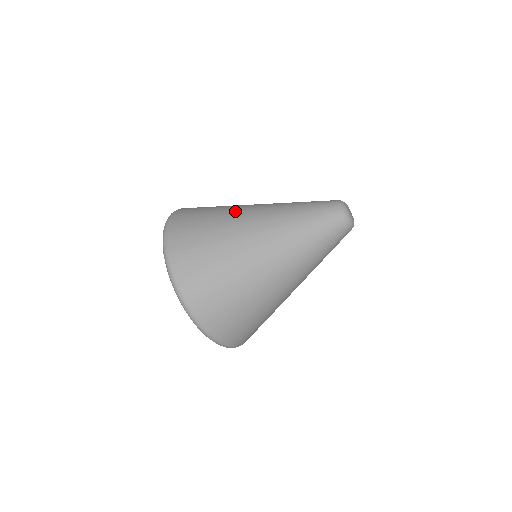
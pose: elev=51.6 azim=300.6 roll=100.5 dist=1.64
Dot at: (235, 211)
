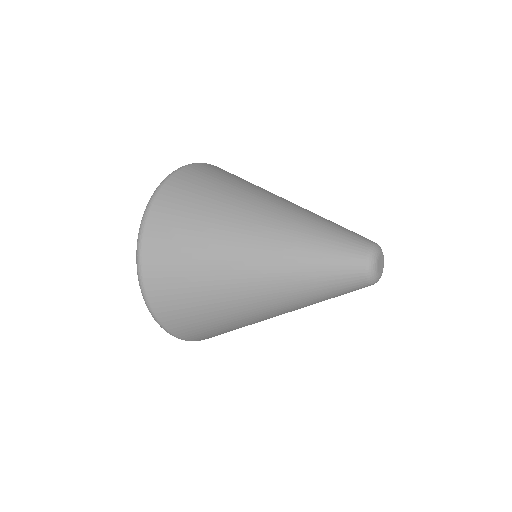
Dot at: (233, 220)
